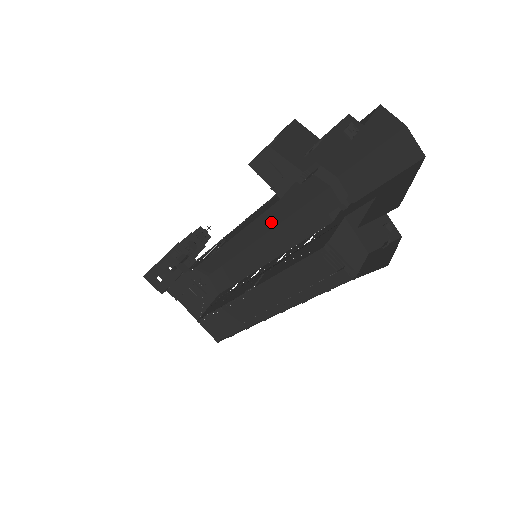
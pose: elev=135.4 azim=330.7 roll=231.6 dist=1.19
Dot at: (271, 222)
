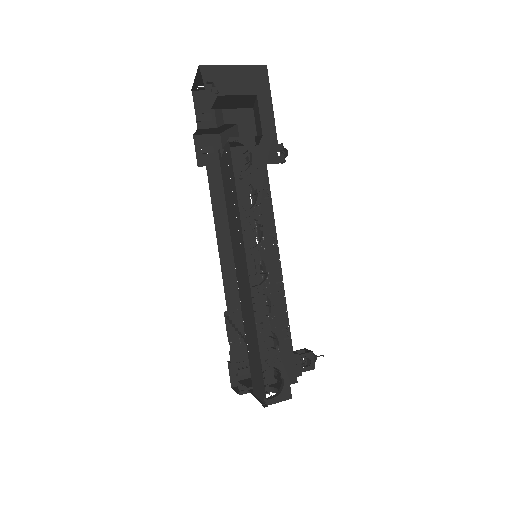
Dot at: occluded
